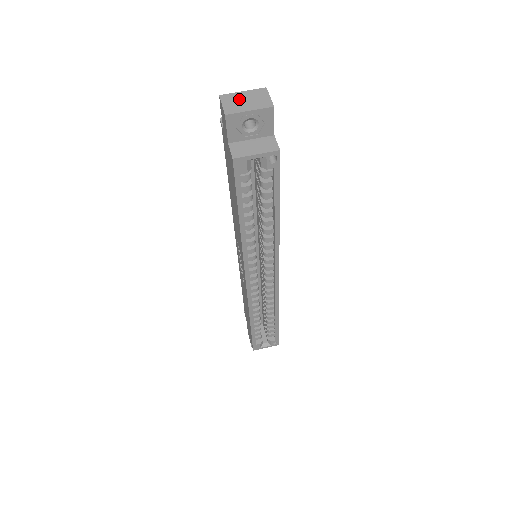
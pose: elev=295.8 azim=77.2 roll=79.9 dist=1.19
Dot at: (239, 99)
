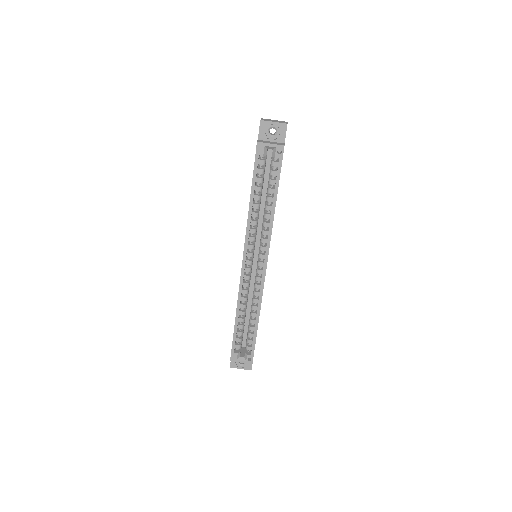
Dot at: (271, 120)
